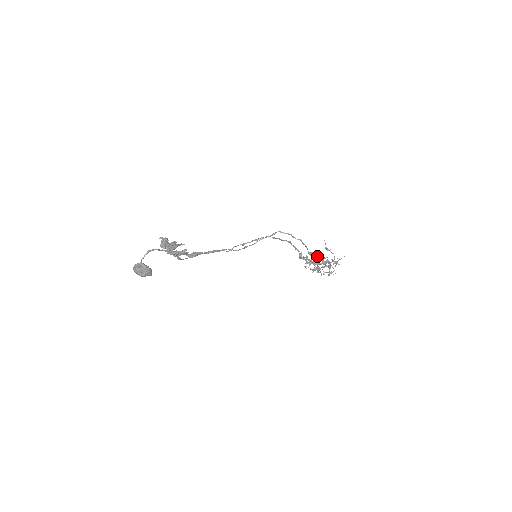
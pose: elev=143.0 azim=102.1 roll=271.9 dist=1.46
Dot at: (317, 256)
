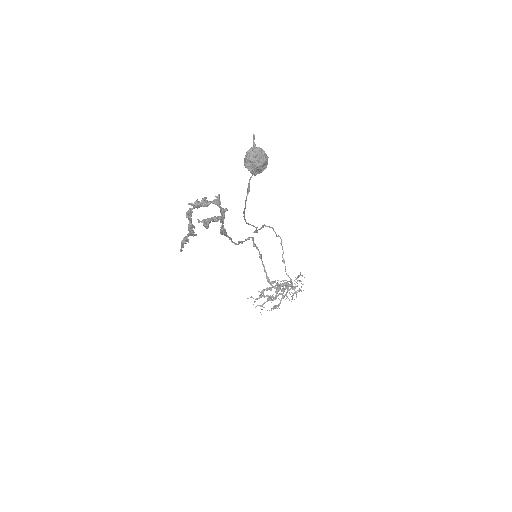
Dot at: (273, 287)
